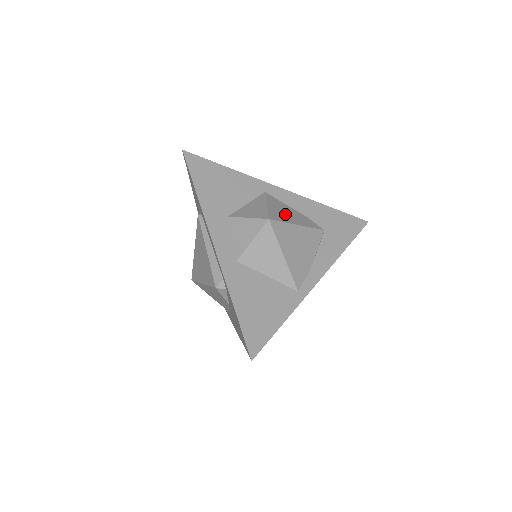
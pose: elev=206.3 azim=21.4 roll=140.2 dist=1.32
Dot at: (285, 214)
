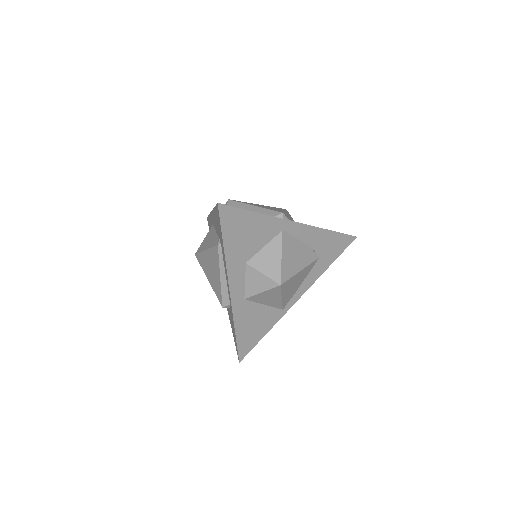
Dot at: (293, 260)
